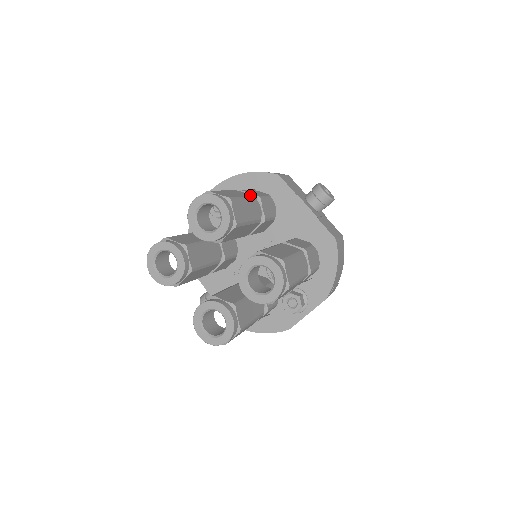
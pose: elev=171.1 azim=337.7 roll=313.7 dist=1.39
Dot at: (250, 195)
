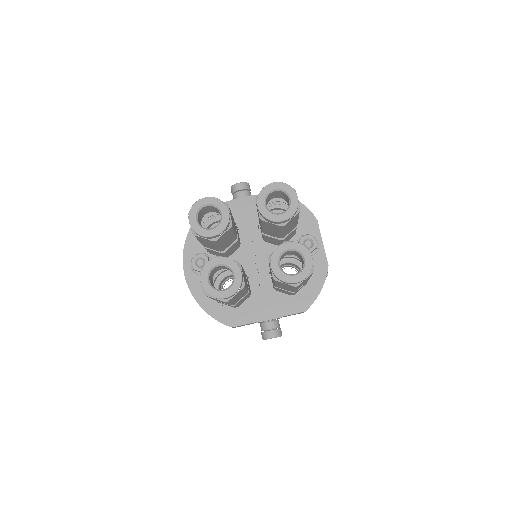
Dot at: occluded
